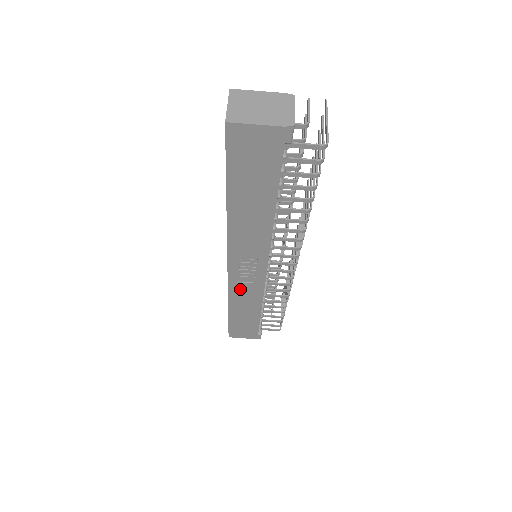
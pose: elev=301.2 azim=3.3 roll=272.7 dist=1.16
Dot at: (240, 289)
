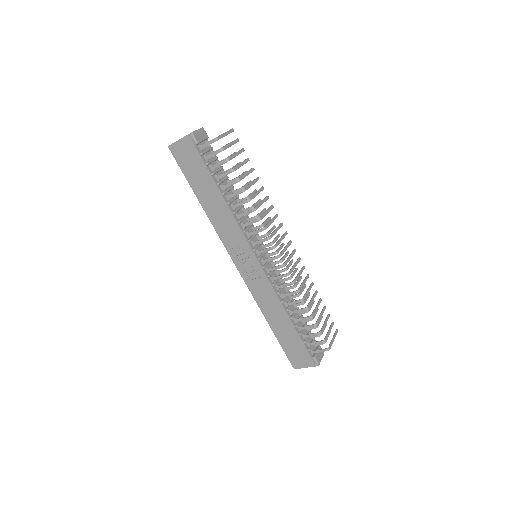
Dot at: (257, 289)
